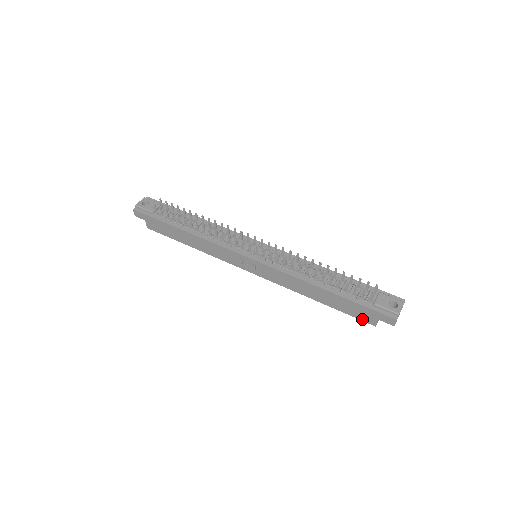
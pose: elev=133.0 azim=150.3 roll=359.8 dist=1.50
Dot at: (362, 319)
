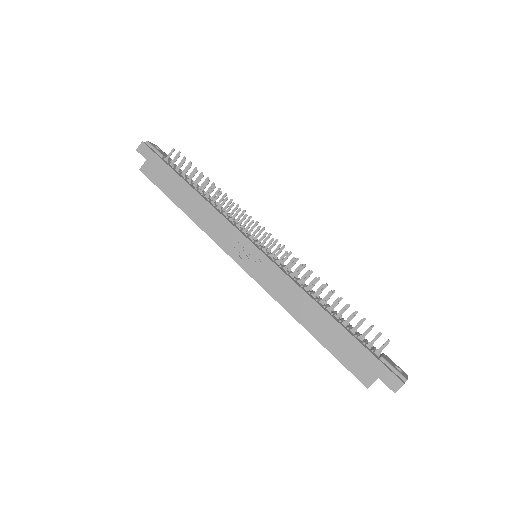
Dot at: (355, 373)
